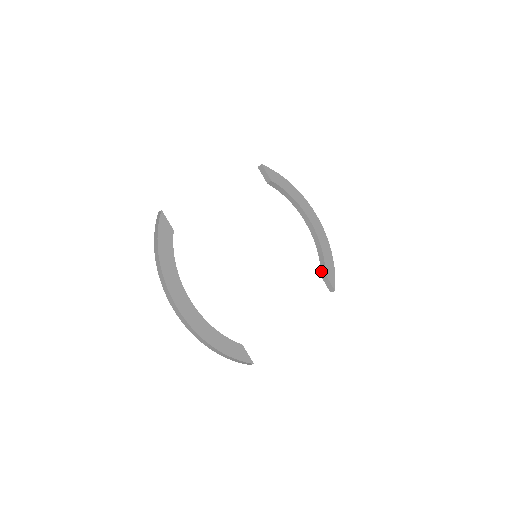
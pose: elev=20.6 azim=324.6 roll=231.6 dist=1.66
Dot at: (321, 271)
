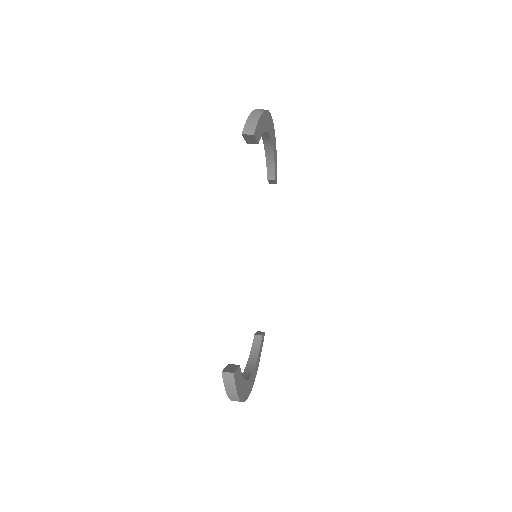
Dot at: (268, 175)
